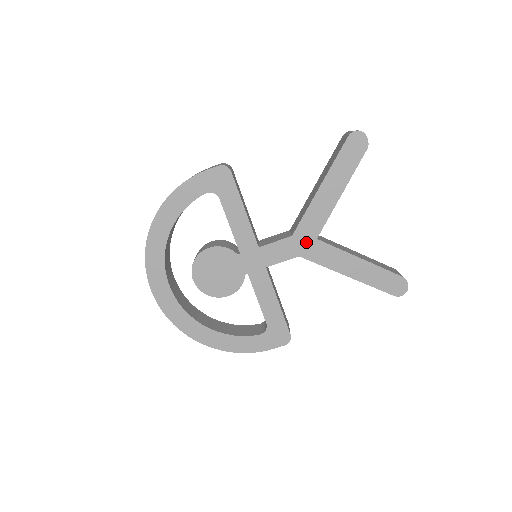
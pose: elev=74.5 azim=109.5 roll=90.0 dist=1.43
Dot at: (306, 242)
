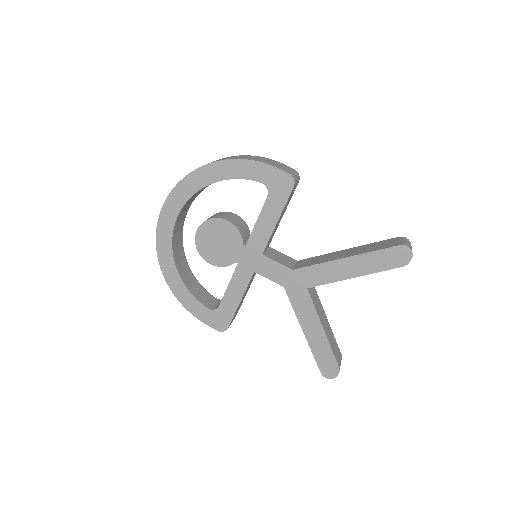
Dot at: (298, 283)
